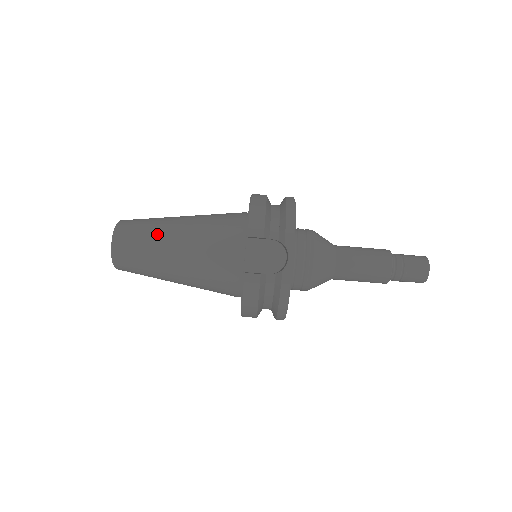
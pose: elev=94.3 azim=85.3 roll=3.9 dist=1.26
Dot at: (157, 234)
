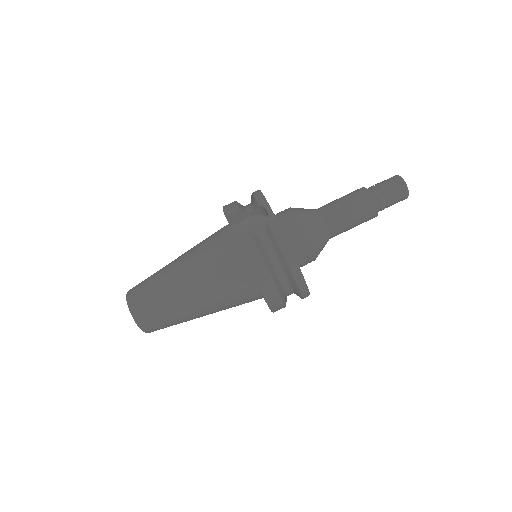
Dot at: (161, 272)
